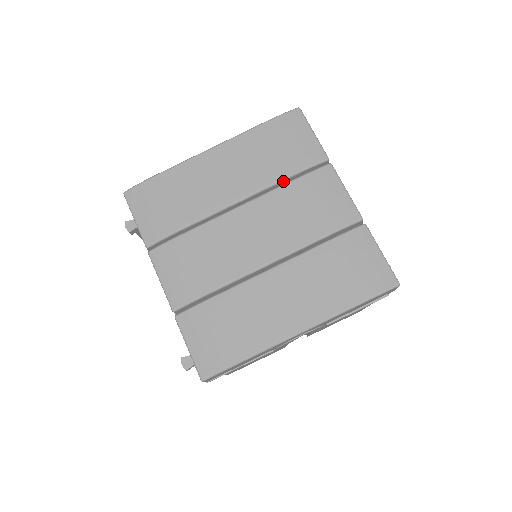
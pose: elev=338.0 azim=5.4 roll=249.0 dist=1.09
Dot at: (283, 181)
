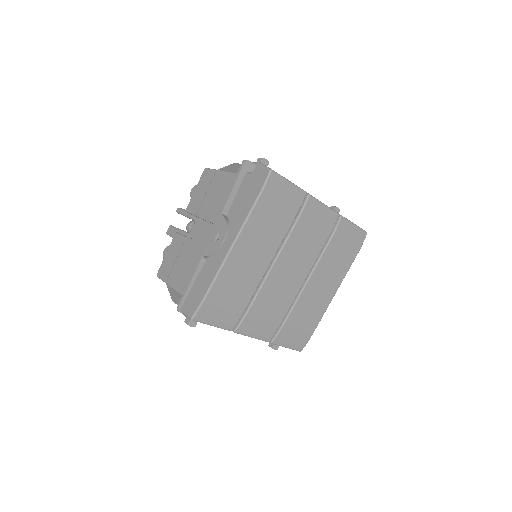
Dot at: (288, 229)
